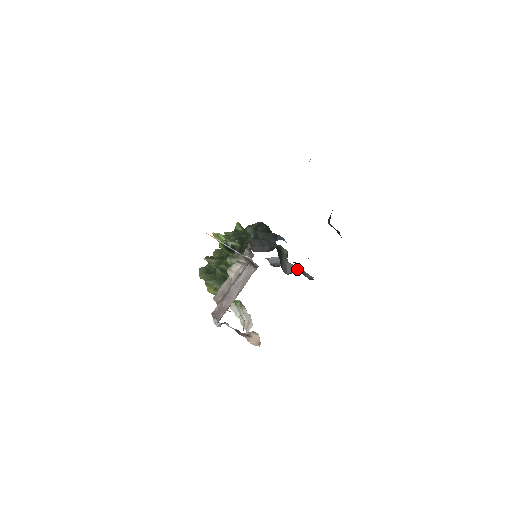
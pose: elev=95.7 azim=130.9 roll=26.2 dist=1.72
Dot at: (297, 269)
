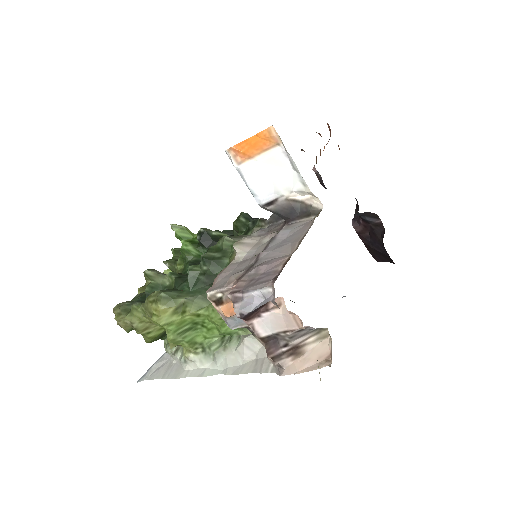
Dot at: occluded
